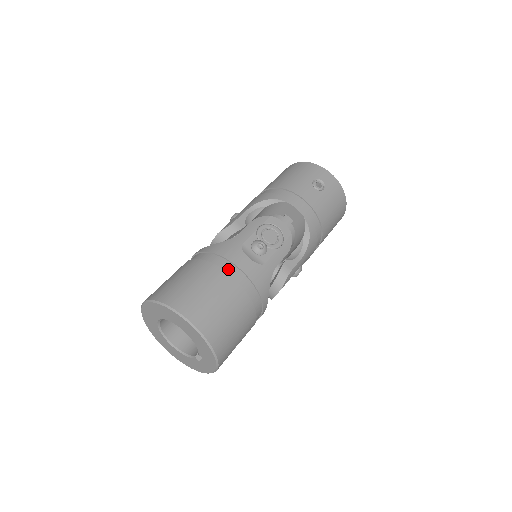
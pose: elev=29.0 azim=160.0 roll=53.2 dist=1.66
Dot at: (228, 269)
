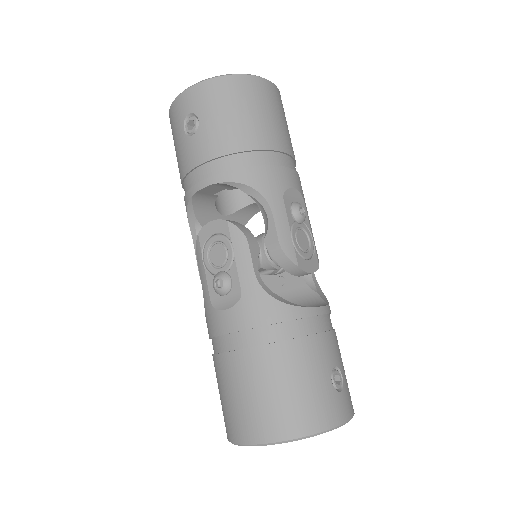
Dot at: (226, 346)
